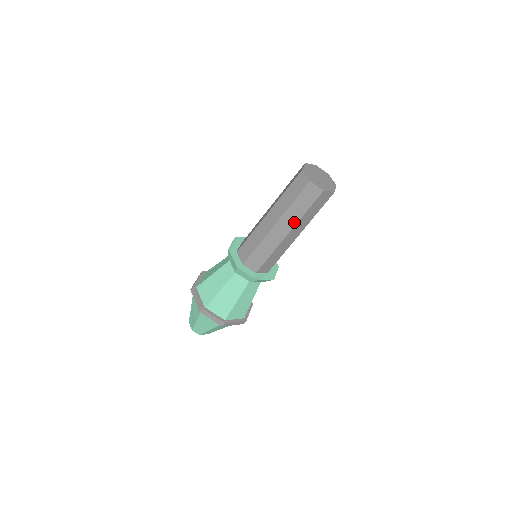
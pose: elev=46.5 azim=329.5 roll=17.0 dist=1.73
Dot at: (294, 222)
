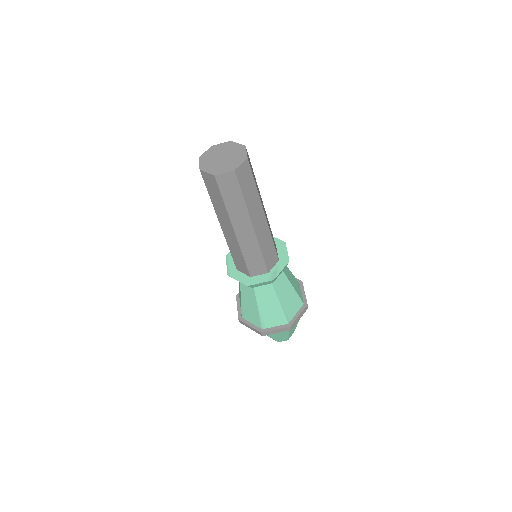
Dot at: (245, 214)
